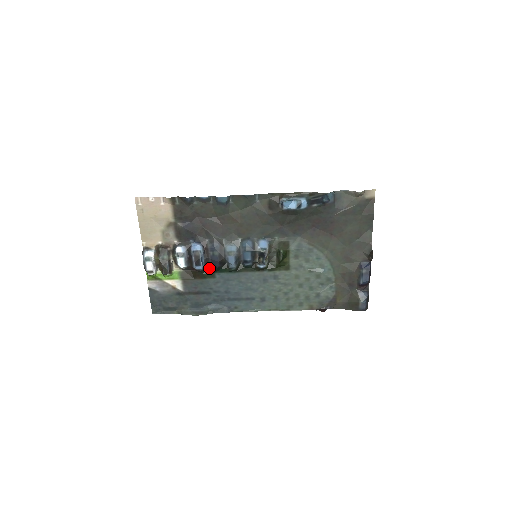
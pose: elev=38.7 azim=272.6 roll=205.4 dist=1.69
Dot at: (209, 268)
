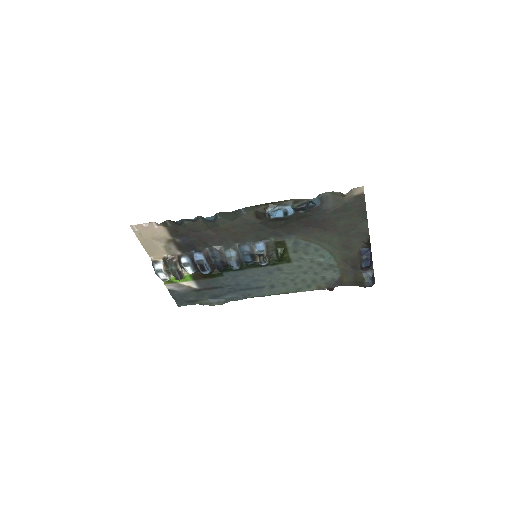
Dot at: (216, 269)
